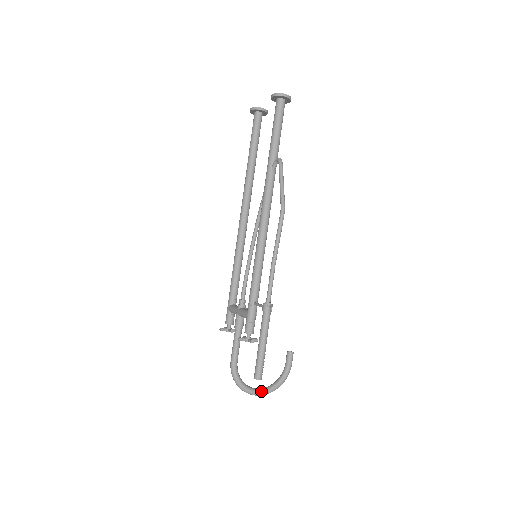
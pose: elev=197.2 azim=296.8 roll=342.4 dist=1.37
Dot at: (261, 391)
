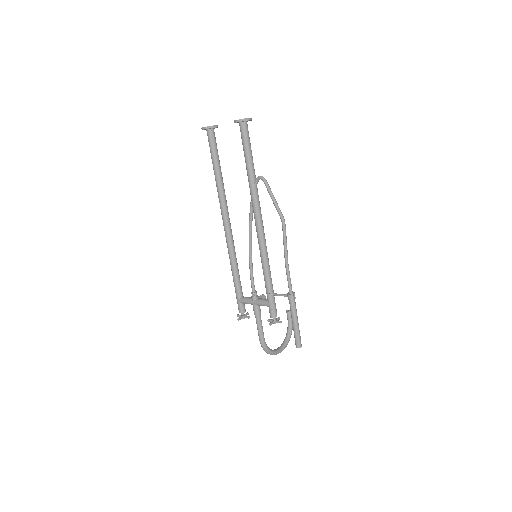
Dot at: (282, 348)
